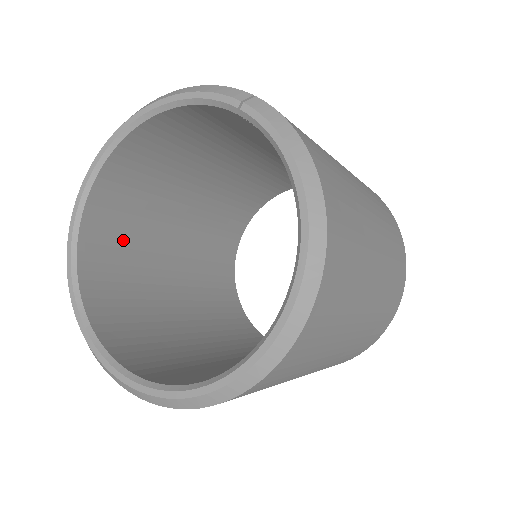
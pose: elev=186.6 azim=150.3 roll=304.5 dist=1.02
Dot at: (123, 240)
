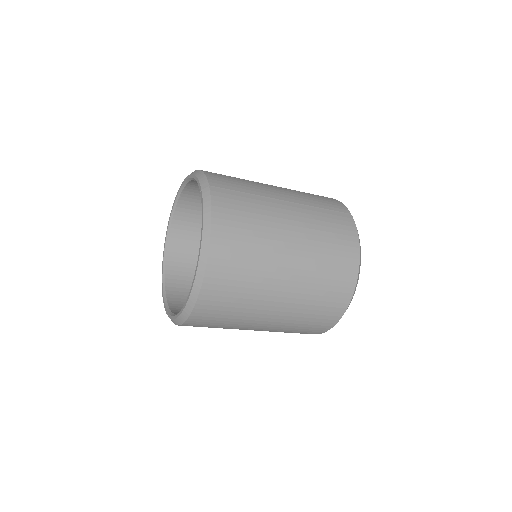
Dot at: (198, 233)
